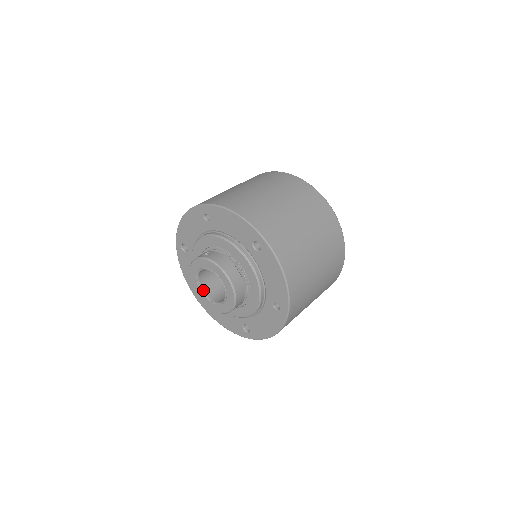
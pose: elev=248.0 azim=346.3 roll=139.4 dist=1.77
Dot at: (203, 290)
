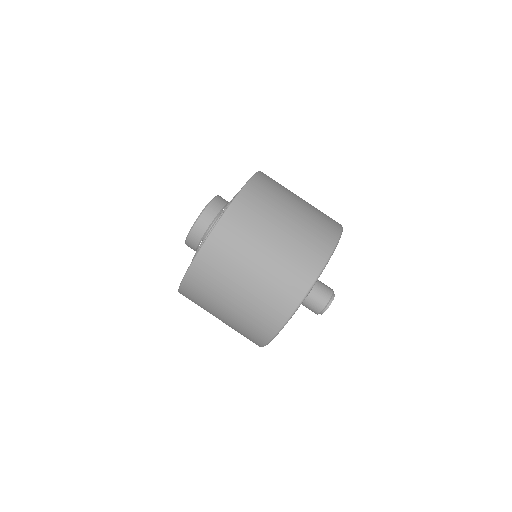
Dot at: occluded
